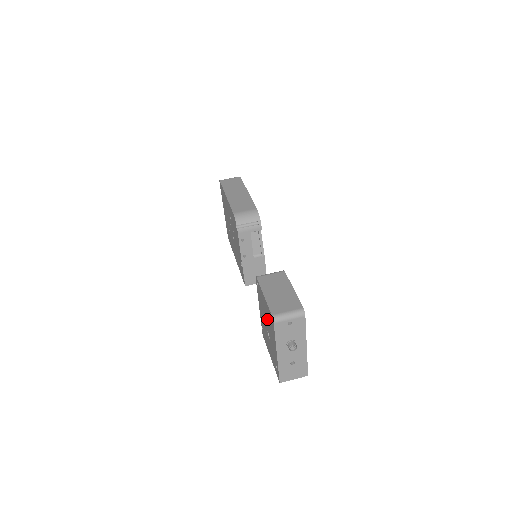
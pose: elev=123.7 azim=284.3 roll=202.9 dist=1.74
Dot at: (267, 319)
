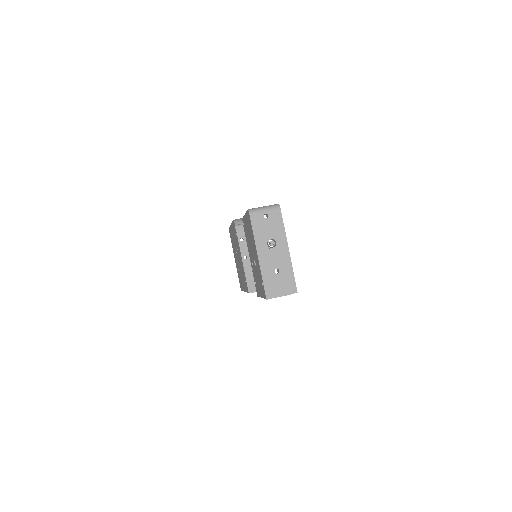
Dot at: (250, 238)
